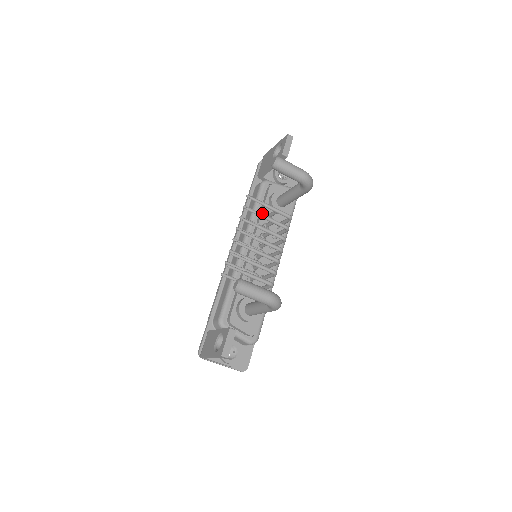
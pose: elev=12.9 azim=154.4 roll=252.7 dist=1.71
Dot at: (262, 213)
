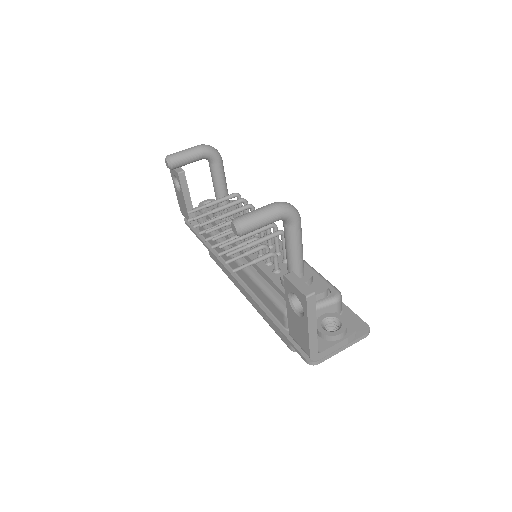
Dot at: (214, 217)
